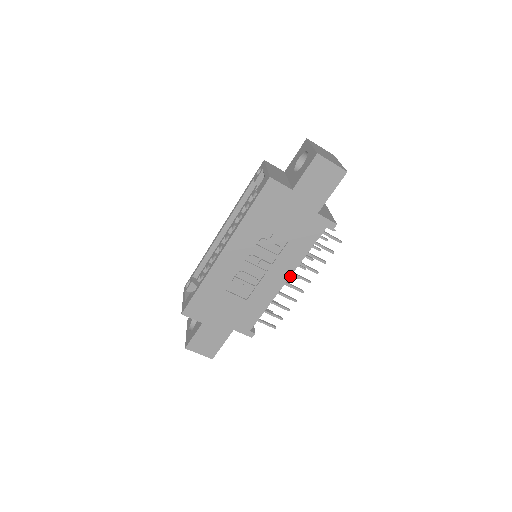
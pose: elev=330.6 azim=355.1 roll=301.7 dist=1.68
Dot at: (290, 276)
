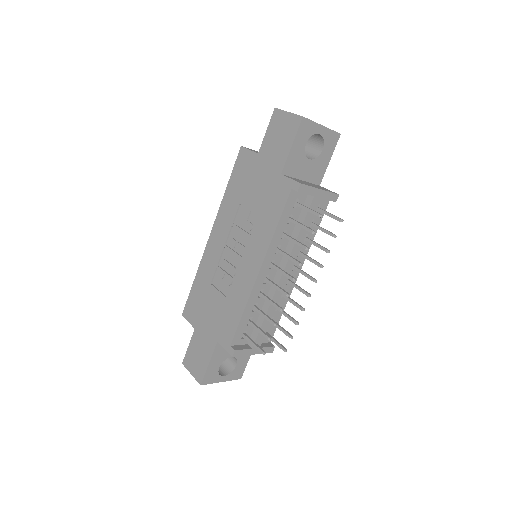
Dot at: (262, 262)
